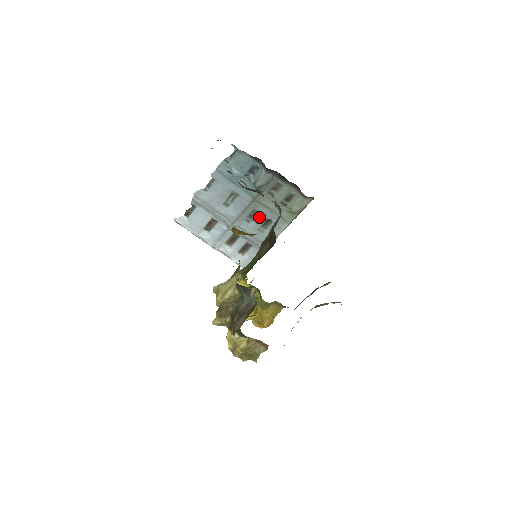
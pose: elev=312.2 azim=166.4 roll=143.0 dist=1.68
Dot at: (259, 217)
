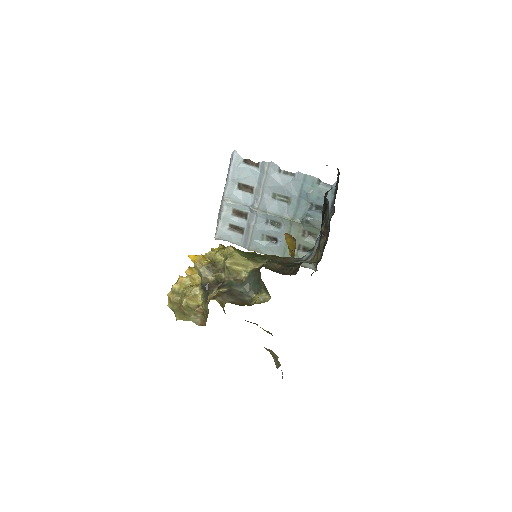
Dot at: (276, 230)
